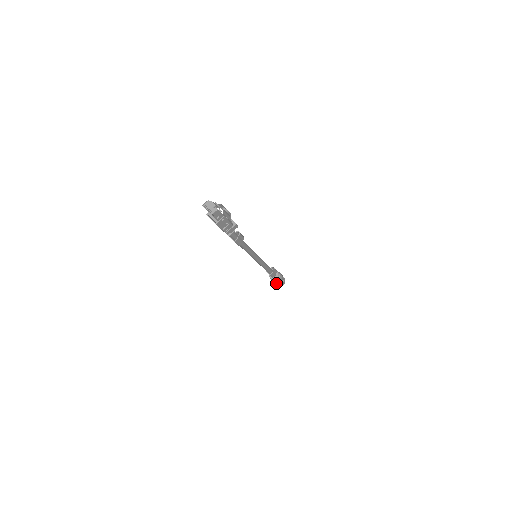
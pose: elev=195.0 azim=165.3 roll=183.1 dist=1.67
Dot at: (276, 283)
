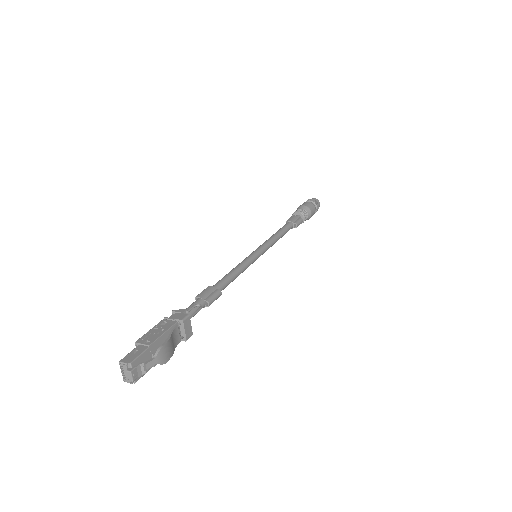
Dot at: occluded
